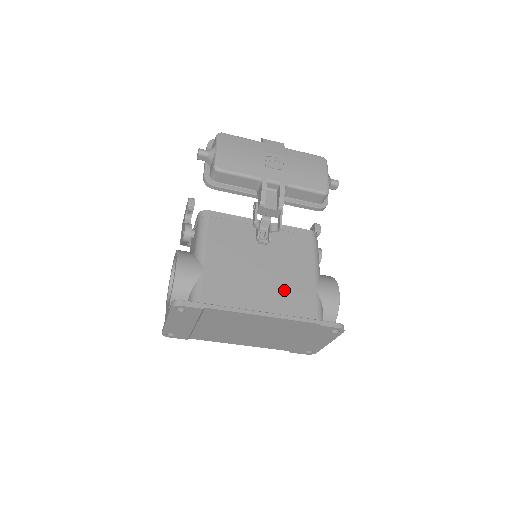
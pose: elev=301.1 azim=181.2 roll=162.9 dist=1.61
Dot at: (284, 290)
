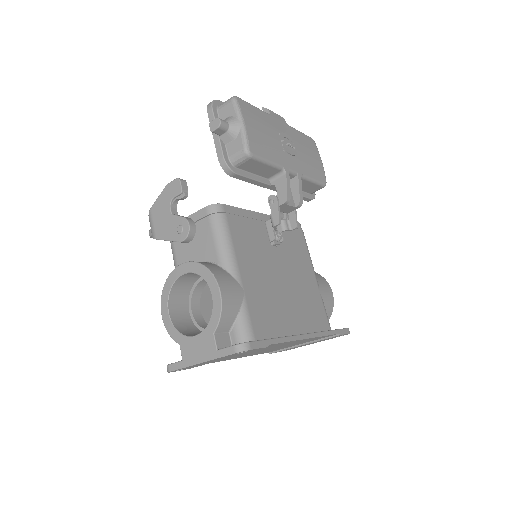
Dot at: (303, 300)
